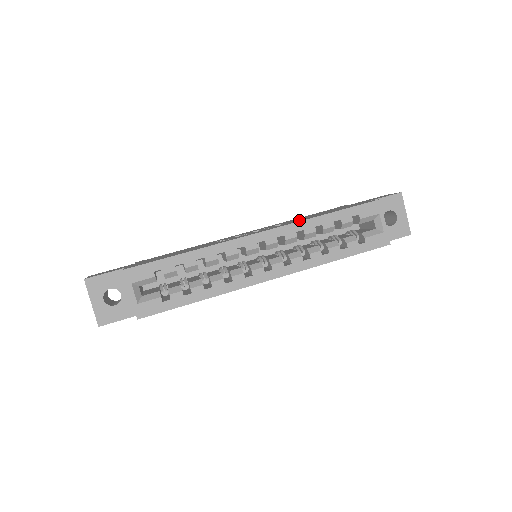
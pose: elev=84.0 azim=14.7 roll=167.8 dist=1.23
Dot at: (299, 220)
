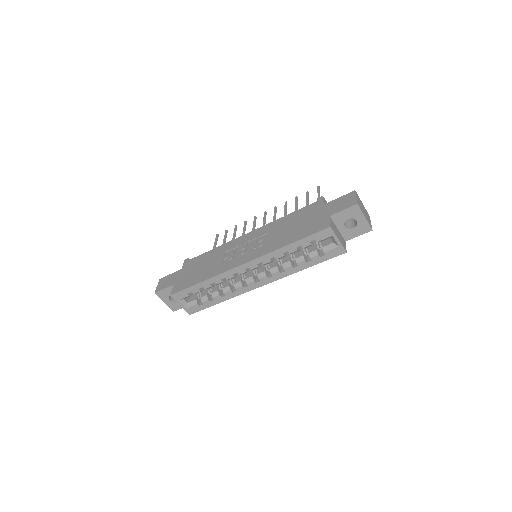
Dot at: (273, 244)
